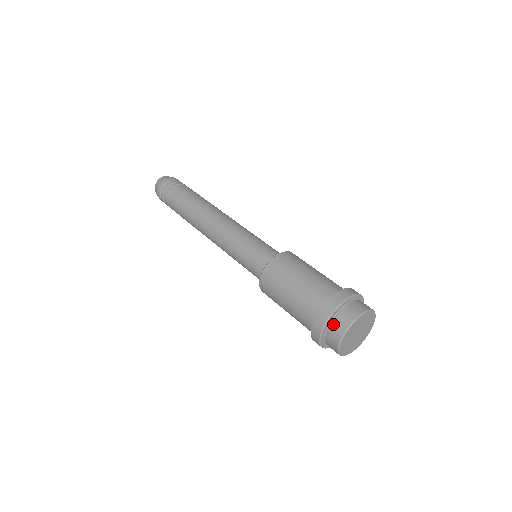
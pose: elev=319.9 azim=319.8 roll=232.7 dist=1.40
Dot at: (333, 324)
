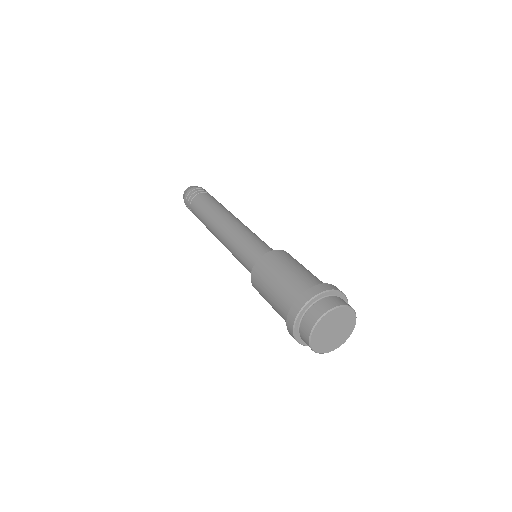
Dot at: (301, 327)
